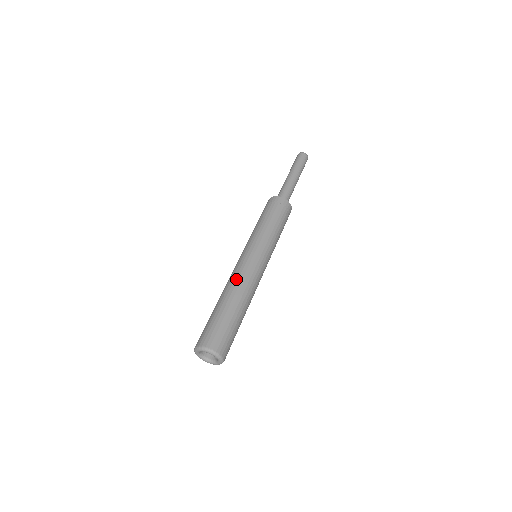
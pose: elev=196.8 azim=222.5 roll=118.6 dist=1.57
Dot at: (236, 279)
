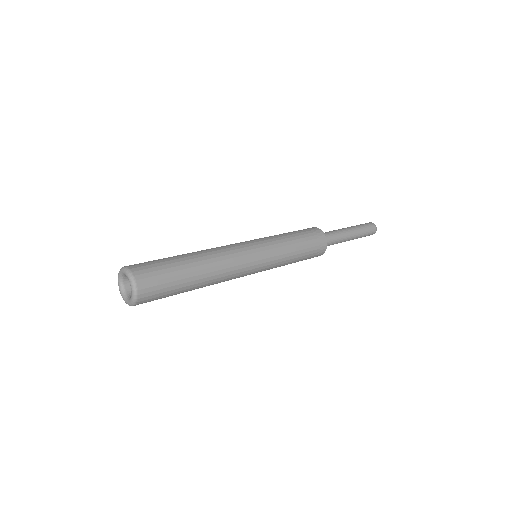
Dot at: (217, 249)
